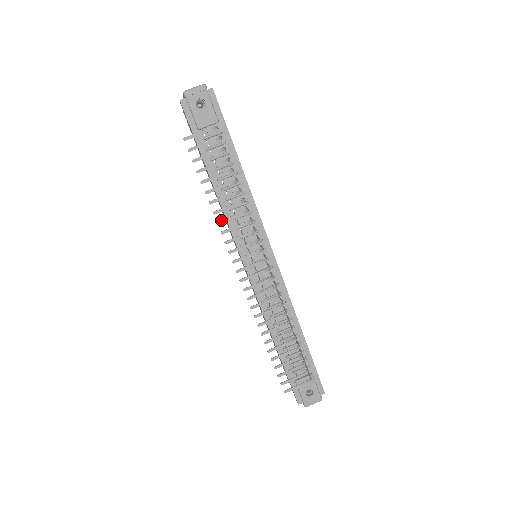
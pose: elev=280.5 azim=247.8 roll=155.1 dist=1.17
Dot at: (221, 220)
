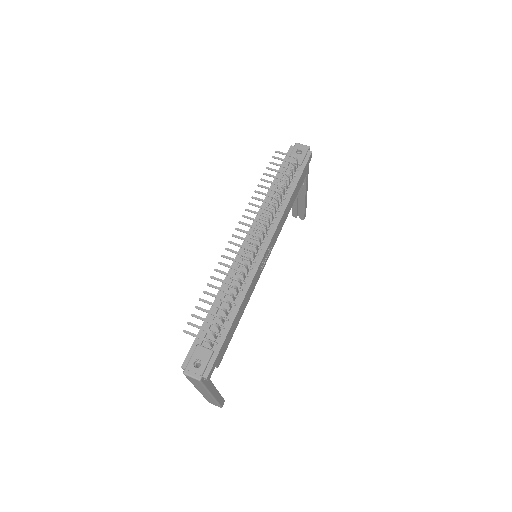
Dot at: (255, 197)
